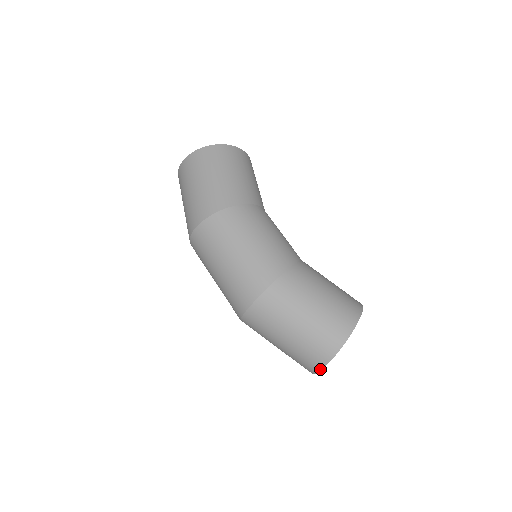
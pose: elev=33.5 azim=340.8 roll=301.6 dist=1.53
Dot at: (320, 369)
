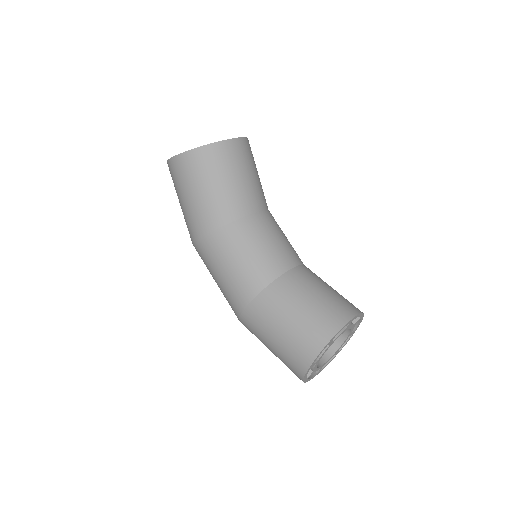
Dot at: (314, 376)
